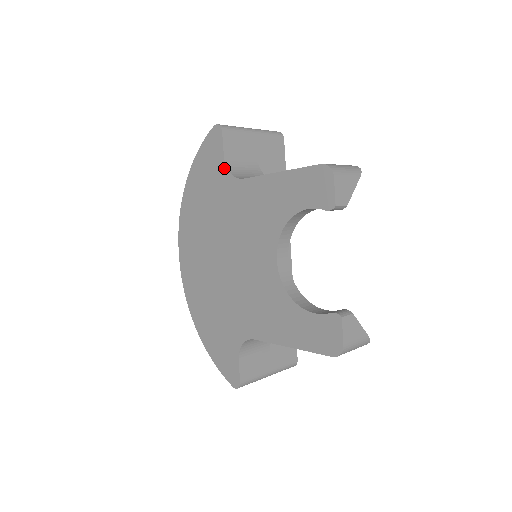
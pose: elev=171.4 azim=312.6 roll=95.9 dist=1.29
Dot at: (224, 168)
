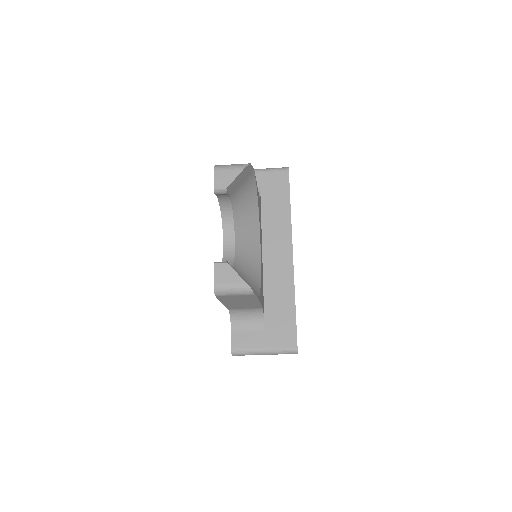
Dot at: occluded
